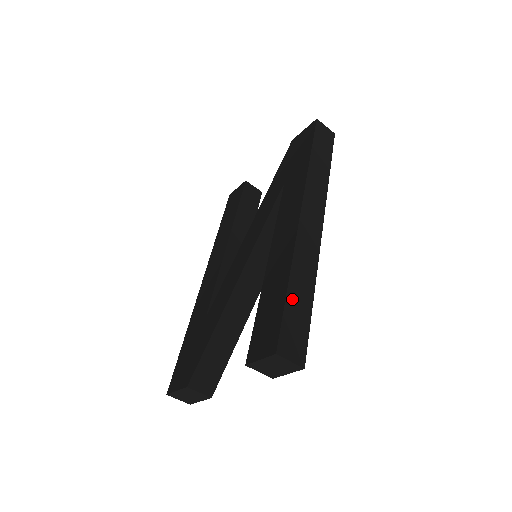
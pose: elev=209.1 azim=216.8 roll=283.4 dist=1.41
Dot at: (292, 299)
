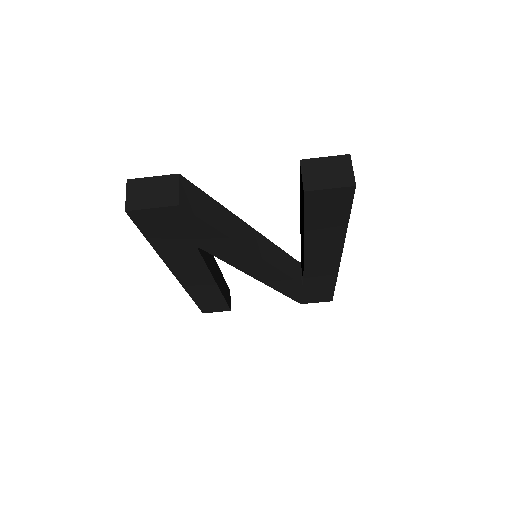
Dot at: occluded
